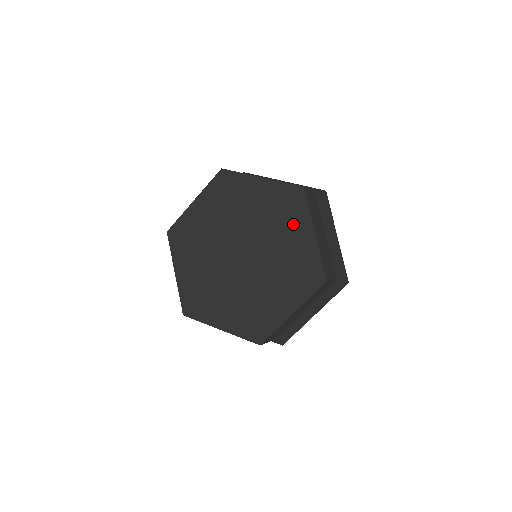
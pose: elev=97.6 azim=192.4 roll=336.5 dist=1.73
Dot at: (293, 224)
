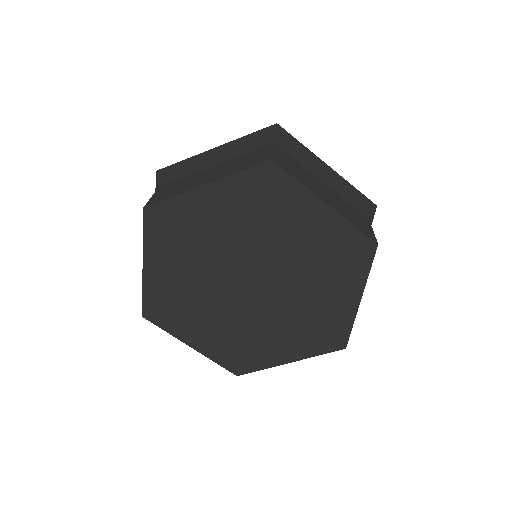
Dot at: (291, 211)
